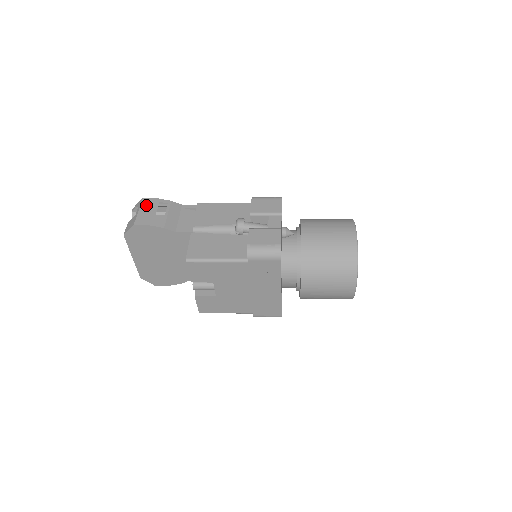
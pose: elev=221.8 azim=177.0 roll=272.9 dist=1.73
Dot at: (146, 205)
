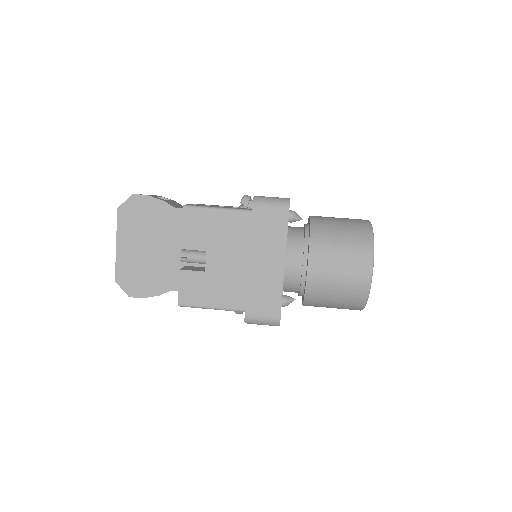
Dot at: occluded
